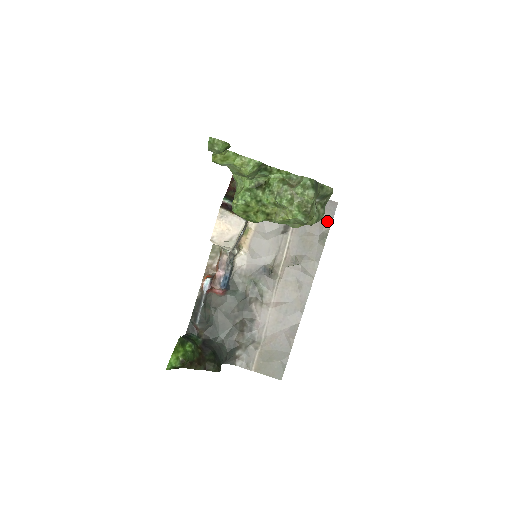
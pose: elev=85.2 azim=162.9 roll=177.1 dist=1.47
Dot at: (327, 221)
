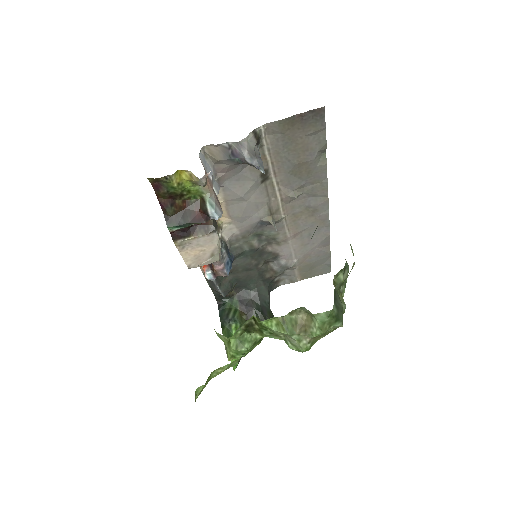
Dot at: (318, 136)
